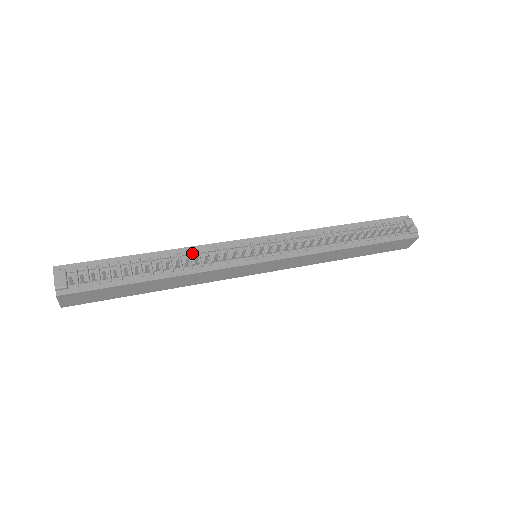
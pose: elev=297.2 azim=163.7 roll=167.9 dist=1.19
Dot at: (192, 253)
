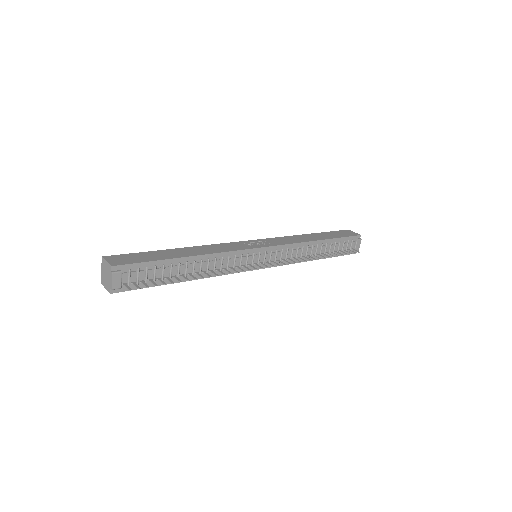
Dot at: (218, 259)
